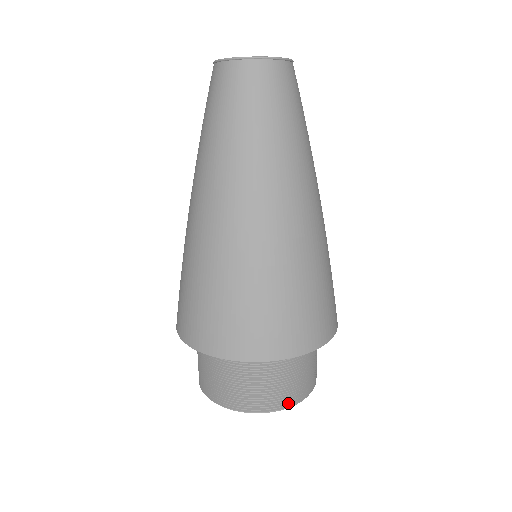
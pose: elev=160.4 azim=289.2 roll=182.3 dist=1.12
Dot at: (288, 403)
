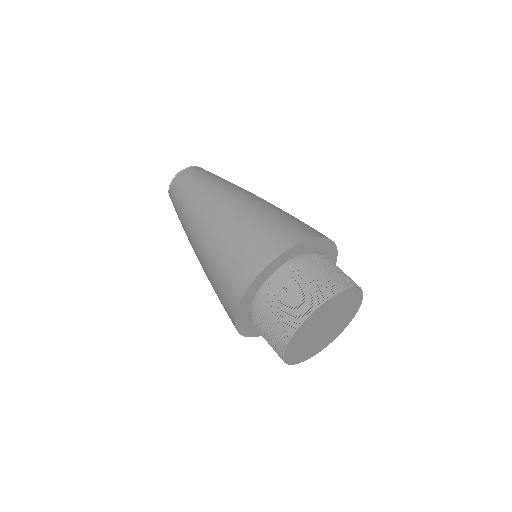
Dot at: (355, 285)
